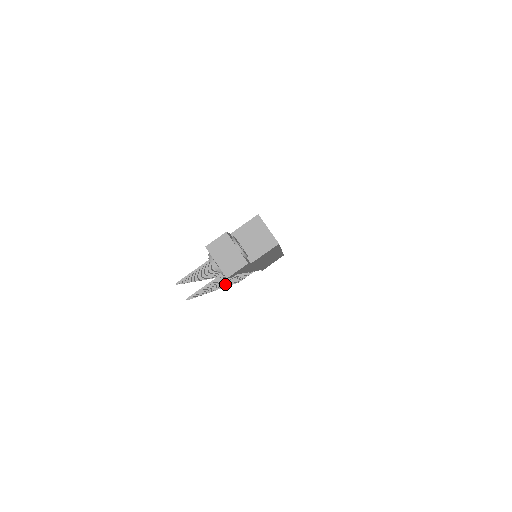
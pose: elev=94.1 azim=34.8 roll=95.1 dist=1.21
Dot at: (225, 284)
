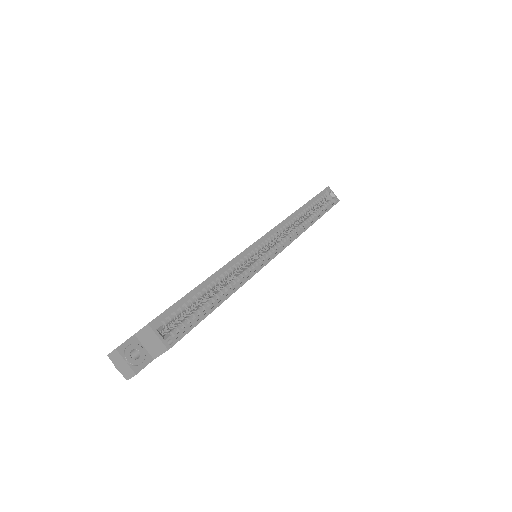
Dot at: occluded
